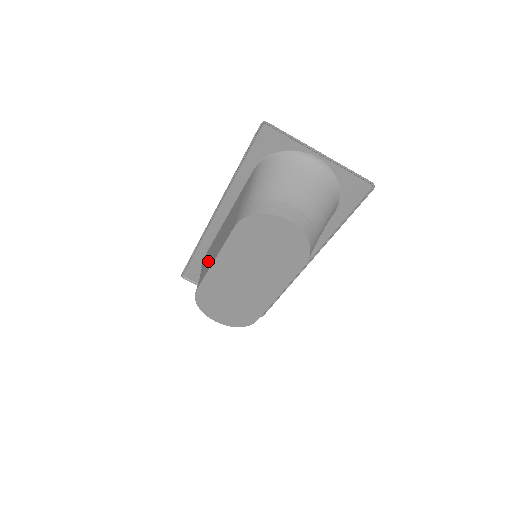
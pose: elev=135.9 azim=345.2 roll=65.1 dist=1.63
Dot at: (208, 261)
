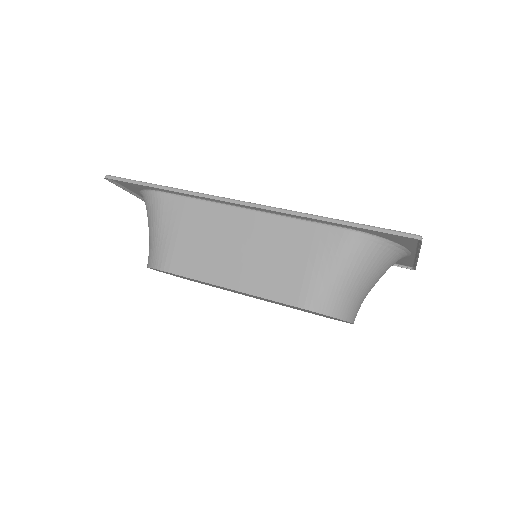
Dot at: (200, 249)
